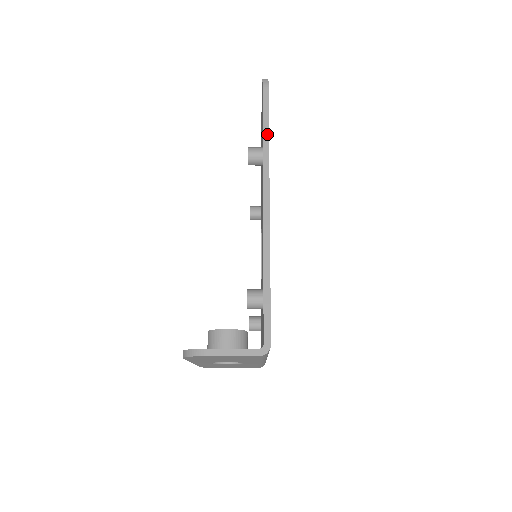
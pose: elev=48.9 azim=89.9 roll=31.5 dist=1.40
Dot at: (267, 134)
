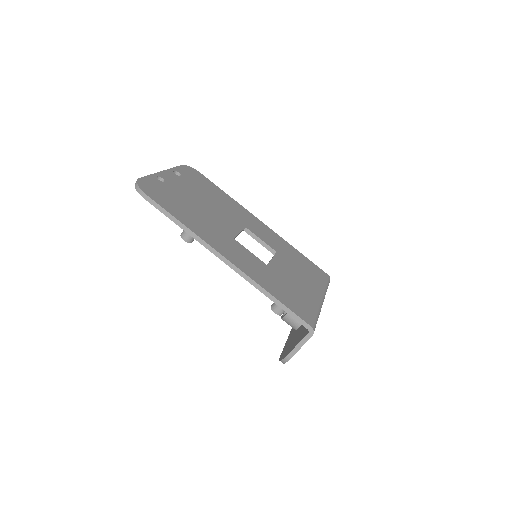
Dot at: (179, 223)
